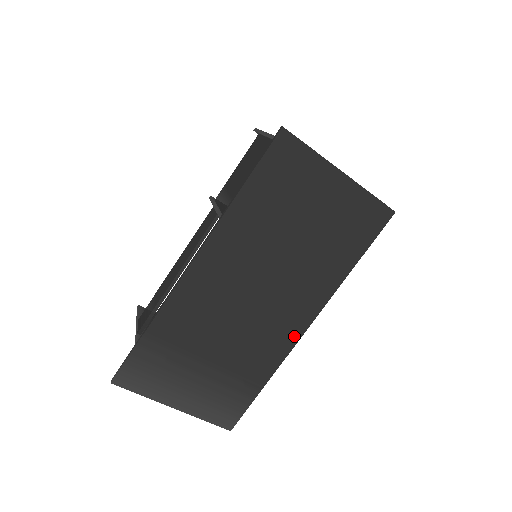
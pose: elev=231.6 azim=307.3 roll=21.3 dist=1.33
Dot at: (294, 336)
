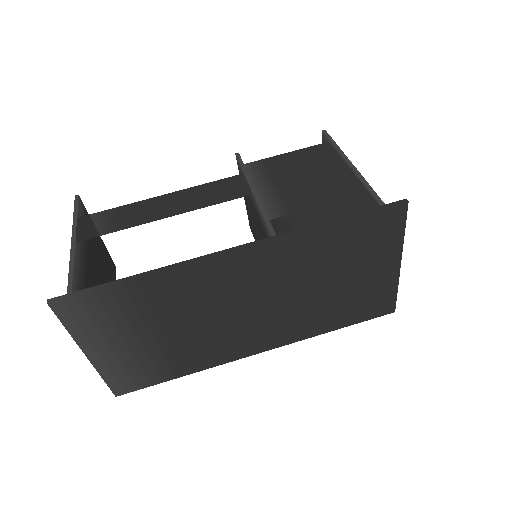
Dot at: (243, 353)
